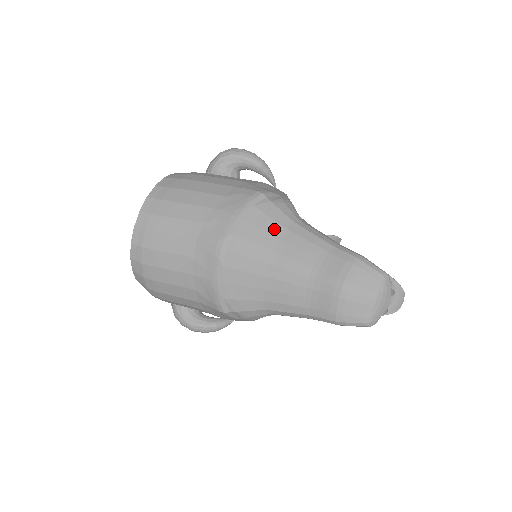
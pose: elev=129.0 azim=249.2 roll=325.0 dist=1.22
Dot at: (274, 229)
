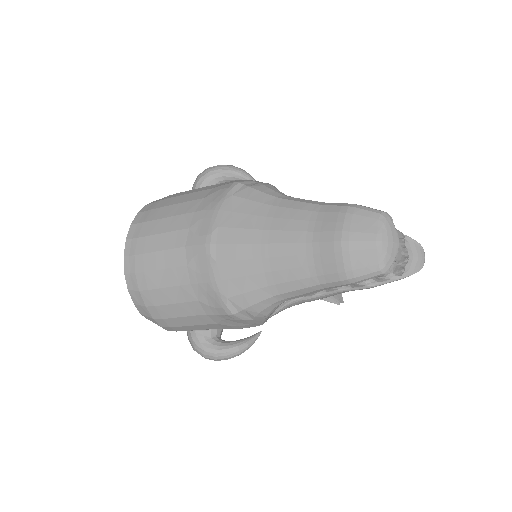
Dot at: (258, 209)
